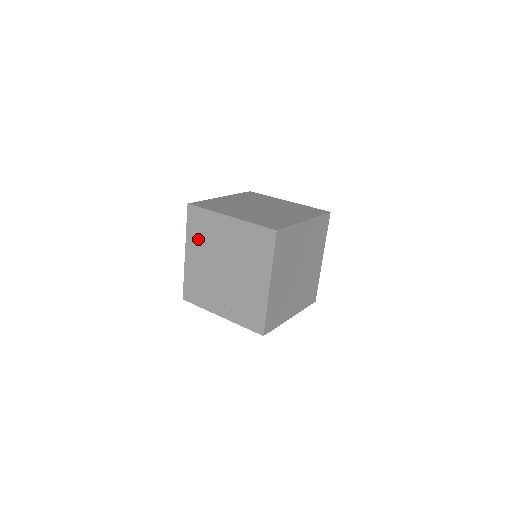
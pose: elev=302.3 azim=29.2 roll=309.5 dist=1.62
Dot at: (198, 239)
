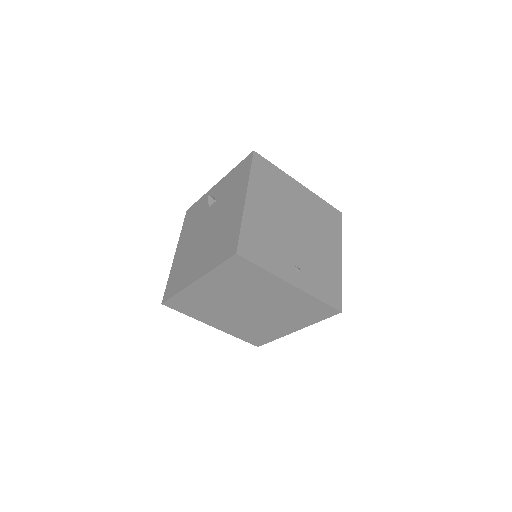
Dot at: (265, 189)
